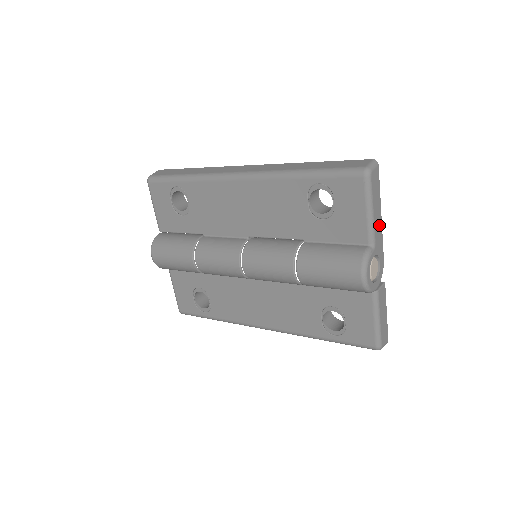
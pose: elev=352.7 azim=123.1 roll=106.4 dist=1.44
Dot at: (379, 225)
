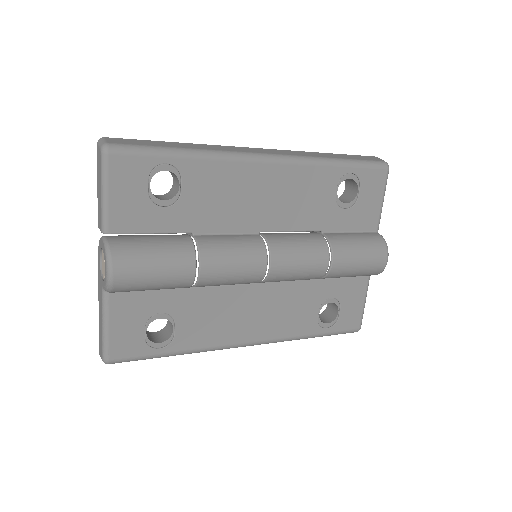
Dot at: occluded
